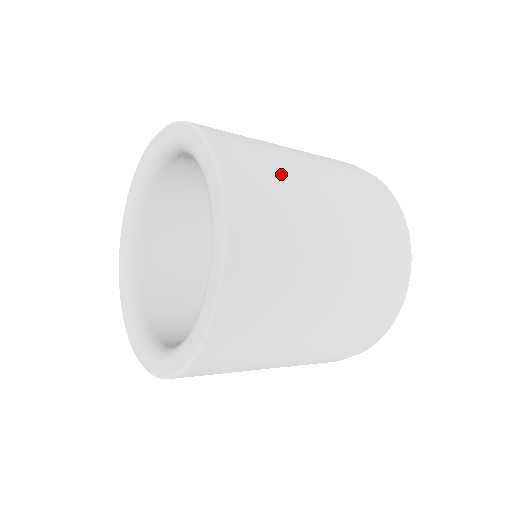
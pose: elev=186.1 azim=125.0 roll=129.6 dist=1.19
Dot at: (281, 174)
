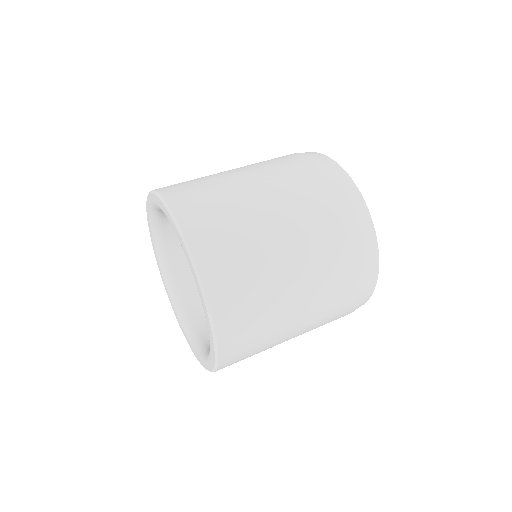
Dot at: (262, 283)
